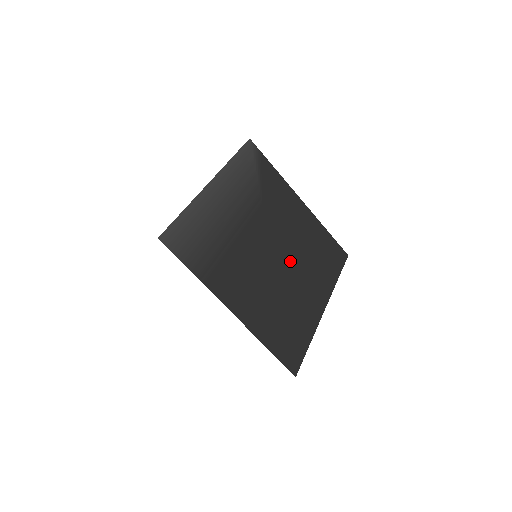
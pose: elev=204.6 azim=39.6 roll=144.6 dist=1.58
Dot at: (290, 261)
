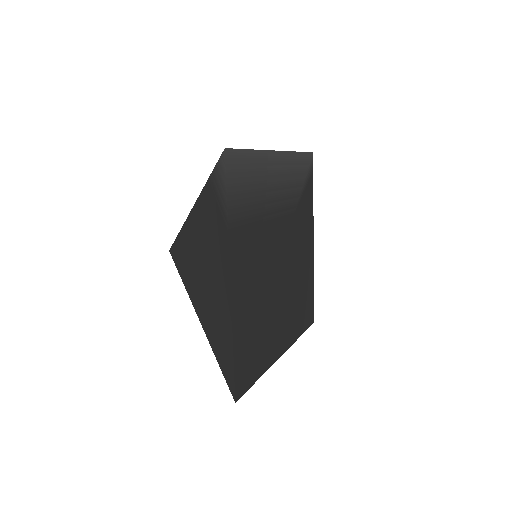
Dot at: (285, 284)
